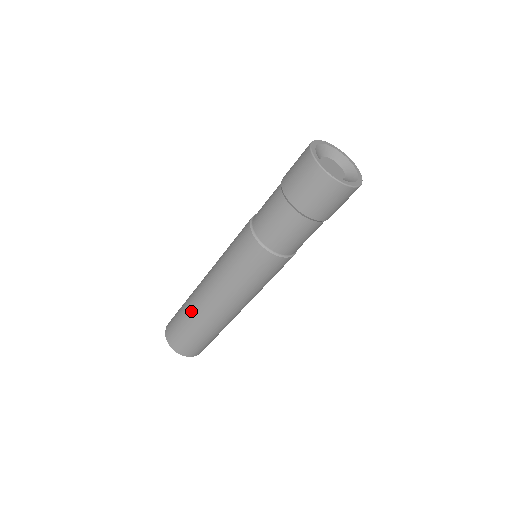
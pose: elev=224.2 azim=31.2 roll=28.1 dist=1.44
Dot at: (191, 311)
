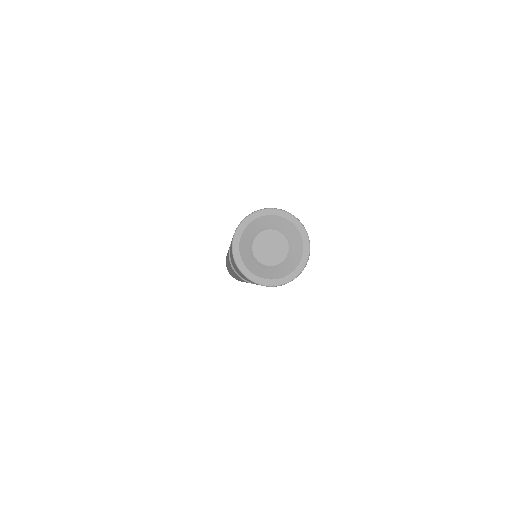
Dot at: occluded
